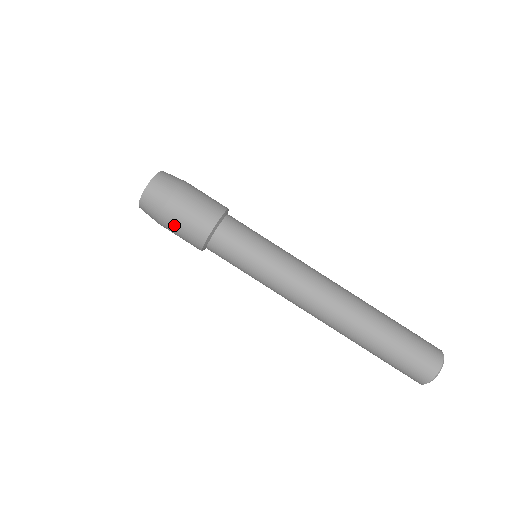
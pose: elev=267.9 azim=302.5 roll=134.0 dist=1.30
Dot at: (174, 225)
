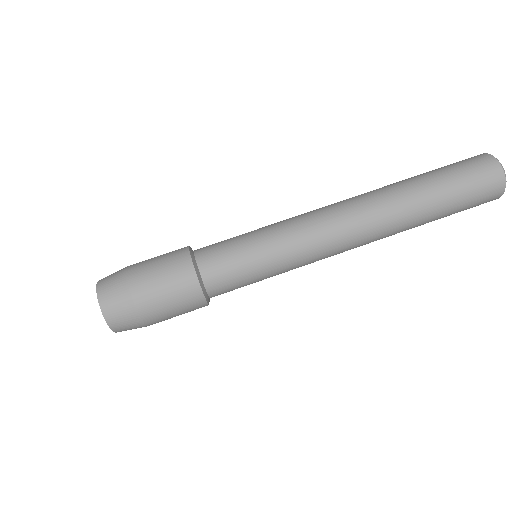
Dot at: (160, 308)
